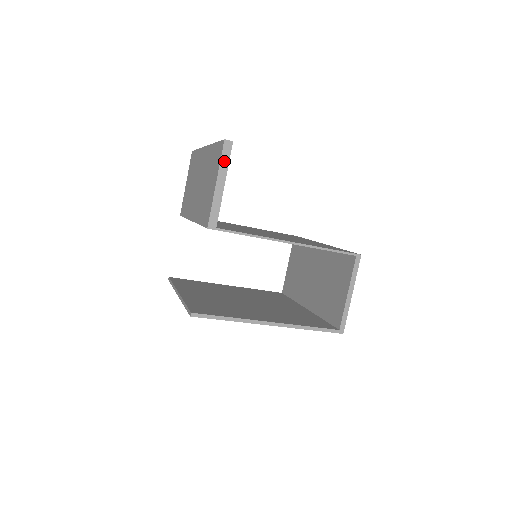
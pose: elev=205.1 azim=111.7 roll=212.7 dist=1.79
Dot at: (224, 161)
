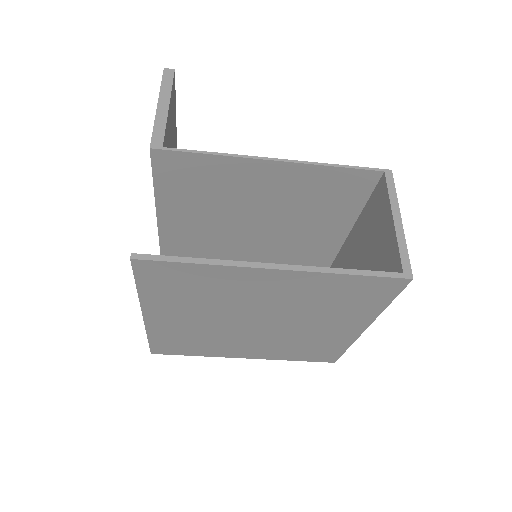
Dot at: (166, 85)
